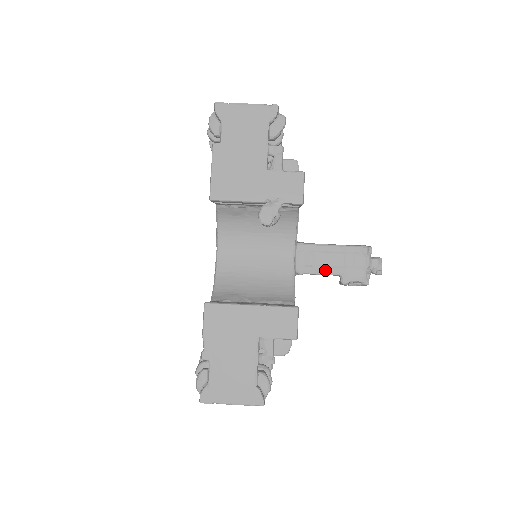
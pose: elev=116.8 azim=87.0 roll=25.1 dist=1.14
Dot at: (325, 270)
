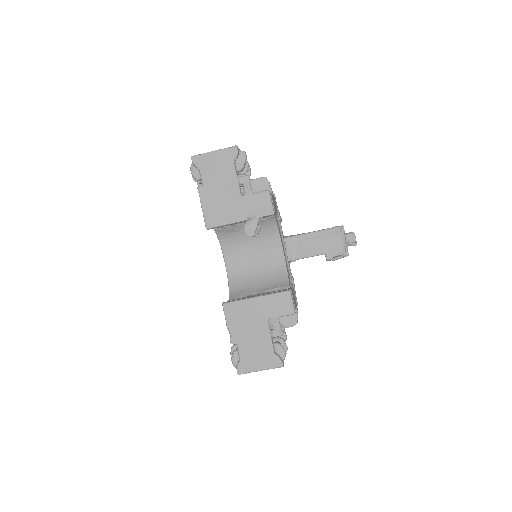
Dot at: (311, 253)
